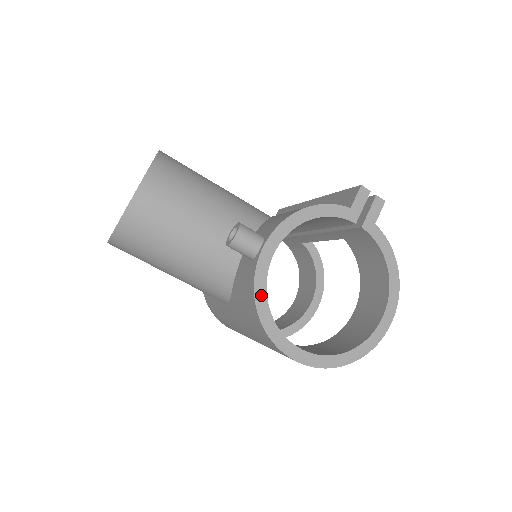
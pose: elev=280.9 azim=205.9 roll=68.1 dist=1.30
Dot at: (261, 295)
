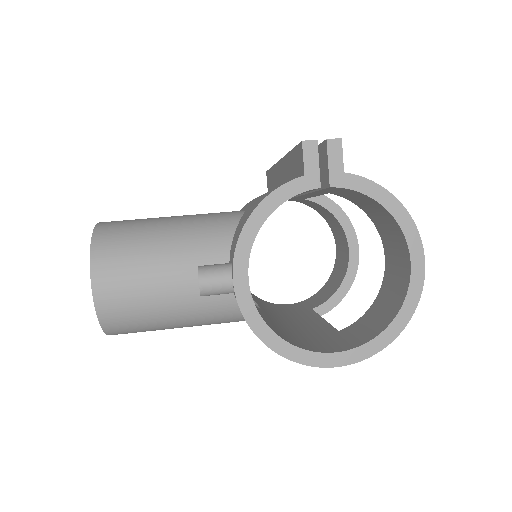
Dot at: (260, 328)
